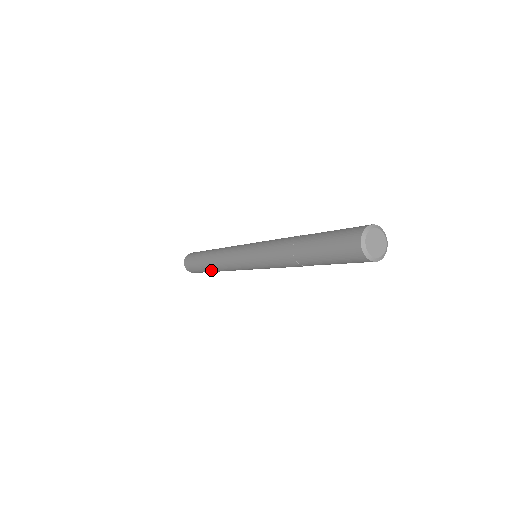
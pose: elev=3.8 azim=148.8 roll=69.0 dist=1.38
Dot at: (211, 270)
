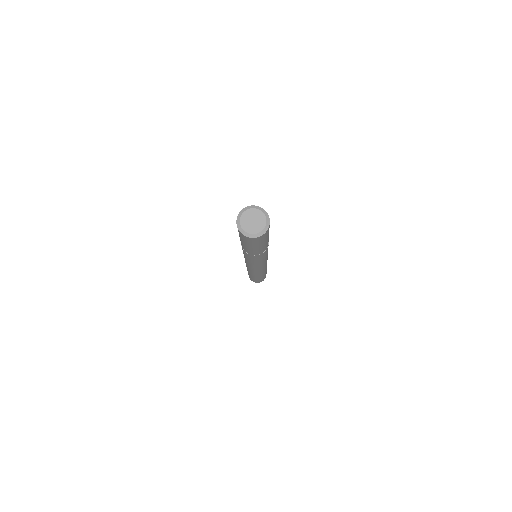
Dot at: (261, 276)
